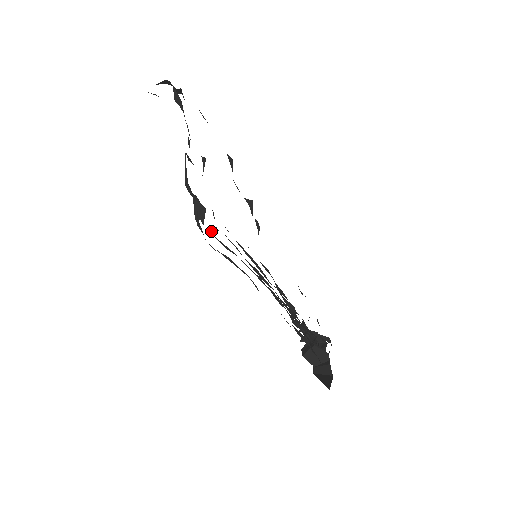
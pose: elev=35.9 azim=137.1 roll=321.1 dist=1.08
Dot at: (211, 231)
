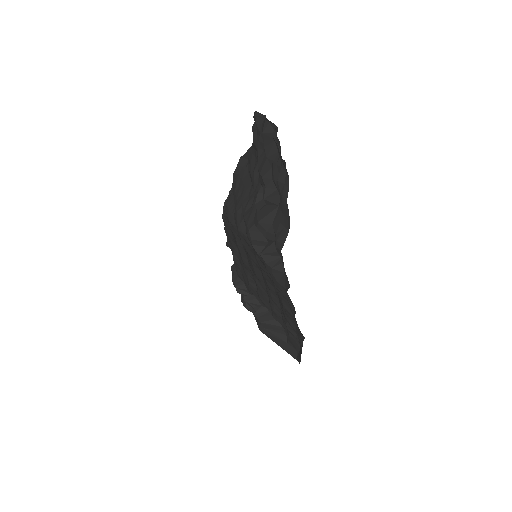
Dot at: (256, 254)
